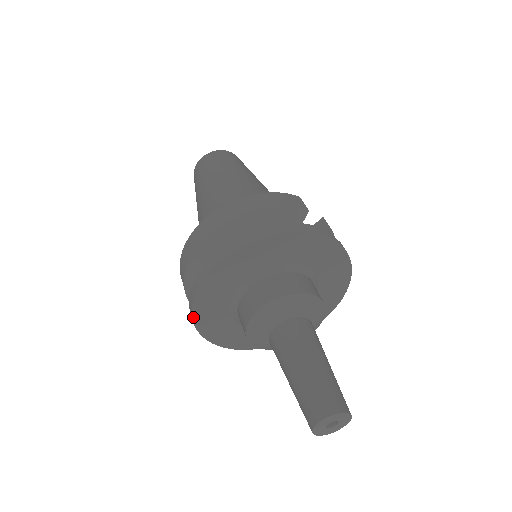
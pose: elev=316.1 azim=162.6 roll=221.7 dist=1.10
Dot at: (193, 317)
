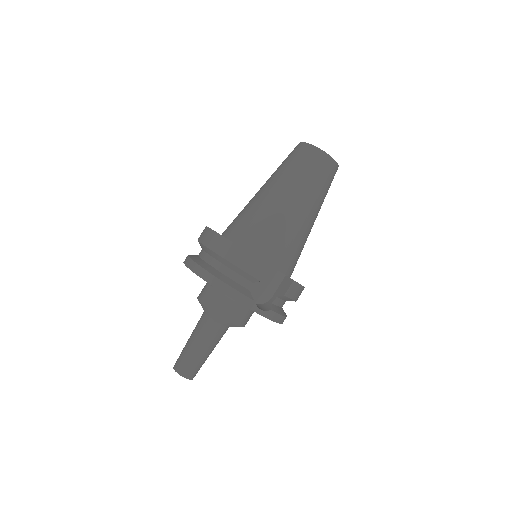
Dot at: occluded
